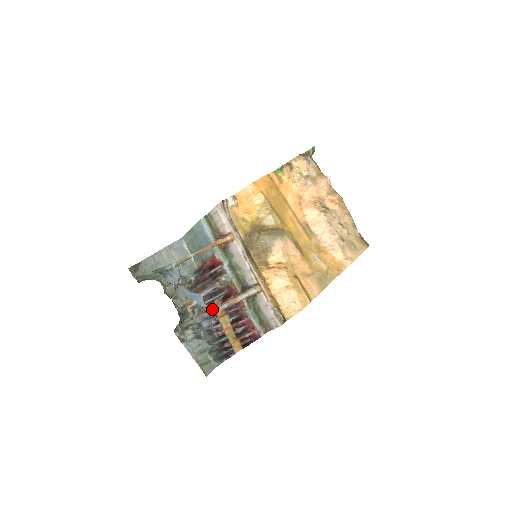
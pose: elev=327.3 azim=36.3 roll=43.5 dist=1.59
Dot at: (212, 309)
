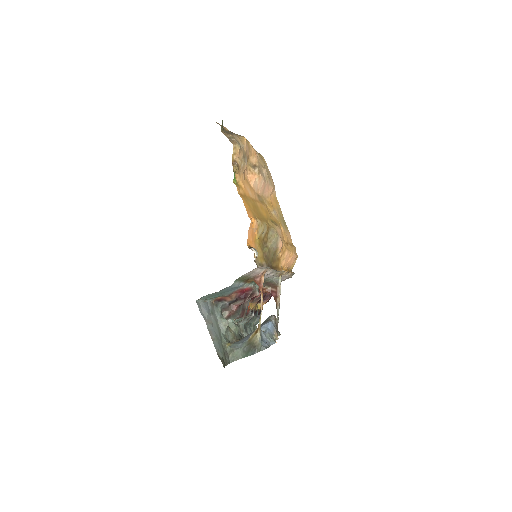
Dot at: (276, 318)
